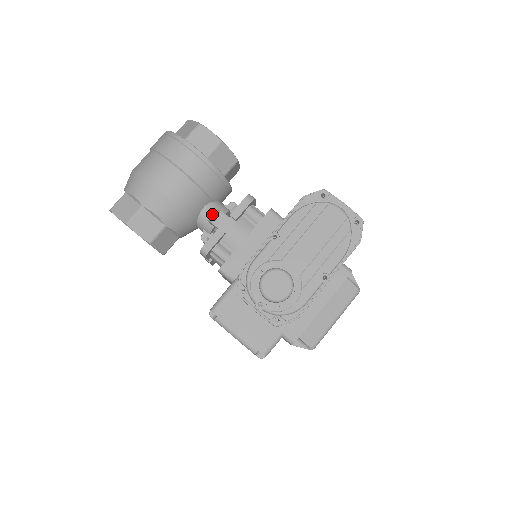
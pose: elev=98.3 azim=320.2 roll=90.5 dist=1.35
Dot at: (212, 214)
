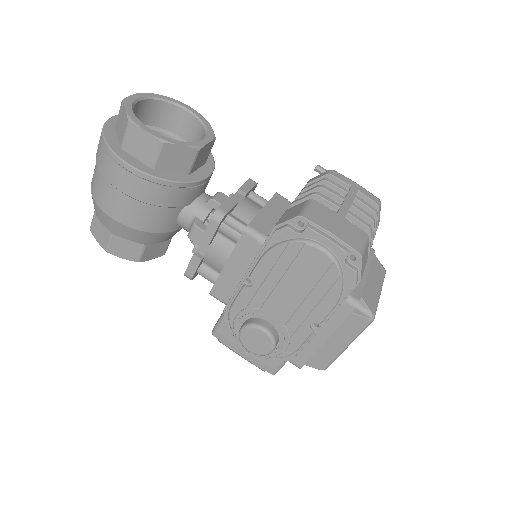
Dot at: (189, 223)
